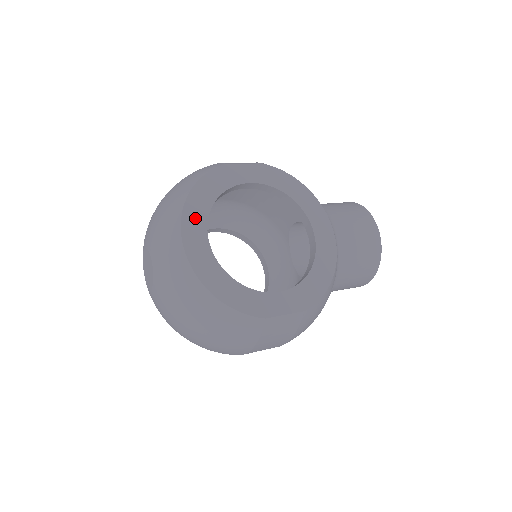
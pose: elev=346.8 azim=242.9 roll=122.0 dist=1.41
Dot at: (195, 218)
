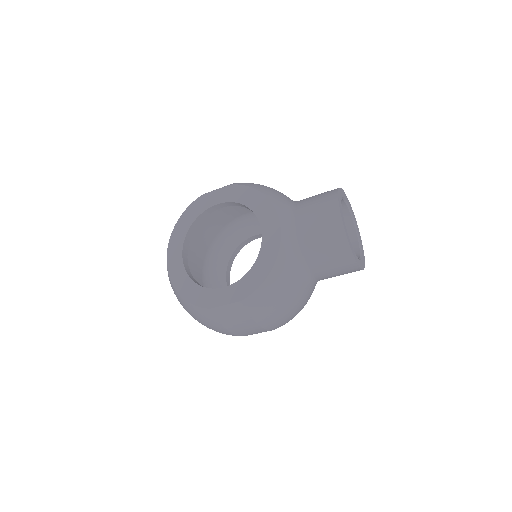
Dot at: (176, 241)
